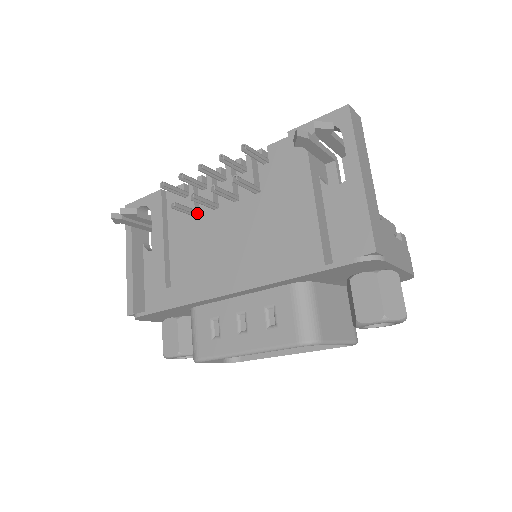
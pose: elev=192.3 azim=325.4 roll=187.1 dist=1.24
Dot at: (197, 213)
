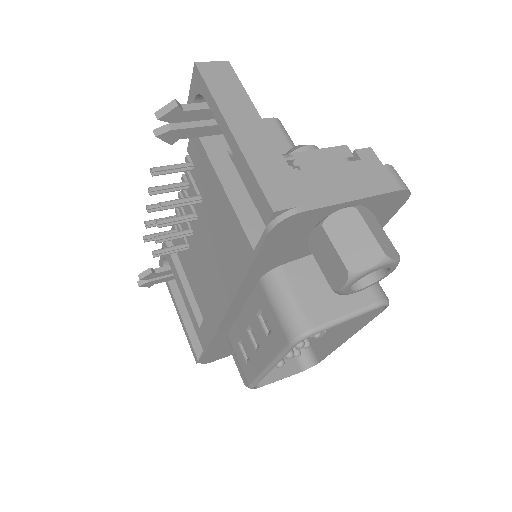
Dot at: (185, 246)
